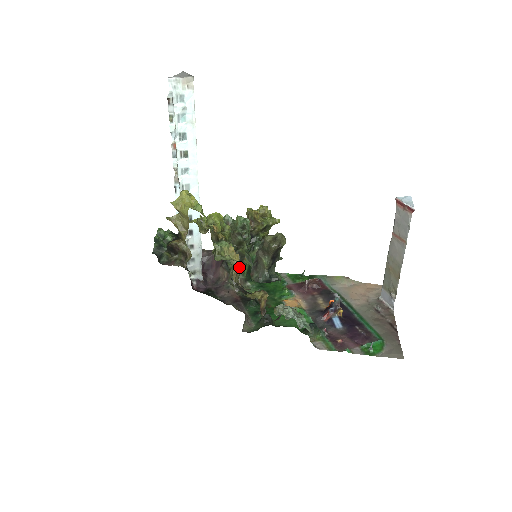
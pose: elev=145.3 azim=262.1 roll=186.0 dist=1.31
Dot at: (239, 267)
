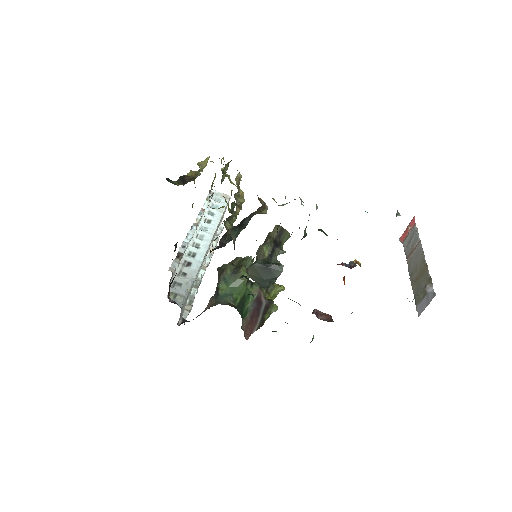
Dot at: (242, 192)
